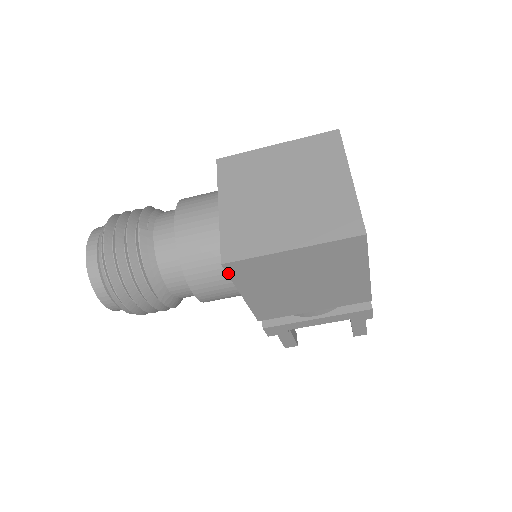
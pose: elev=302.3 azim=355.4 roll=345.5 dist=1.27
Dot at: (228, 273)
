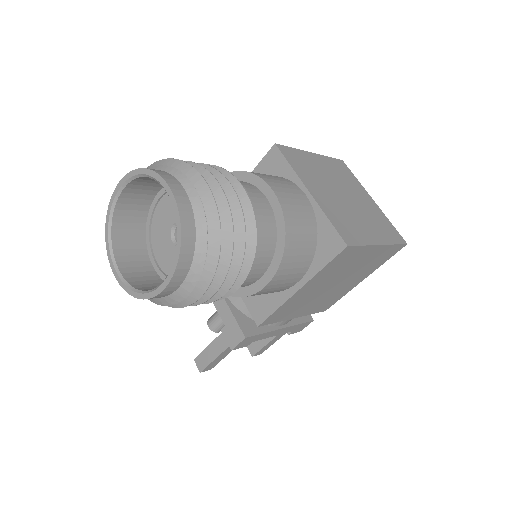
Dot at: (334, 258)
